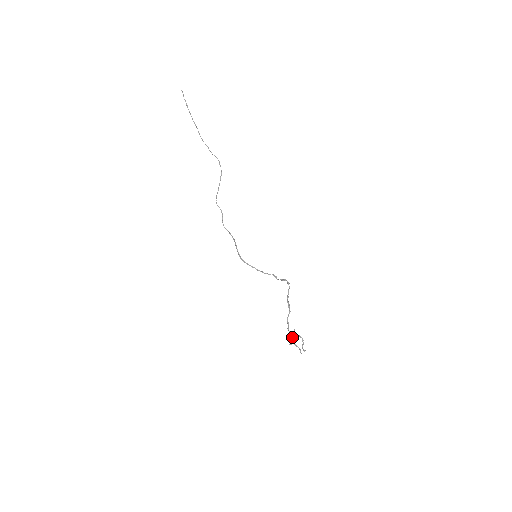
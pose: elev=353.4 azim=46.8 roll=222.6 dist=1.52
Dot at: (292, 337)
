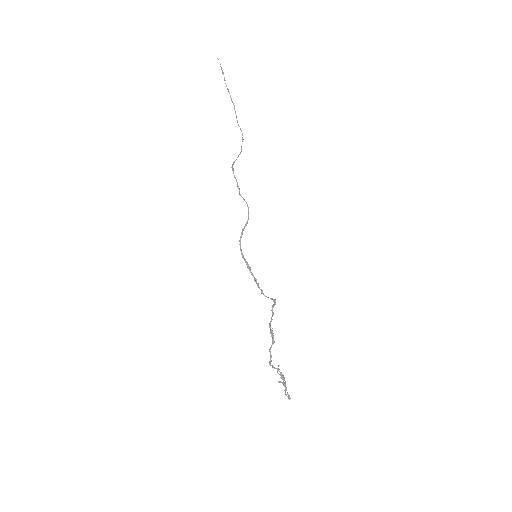
Dot at: (281, 373)
